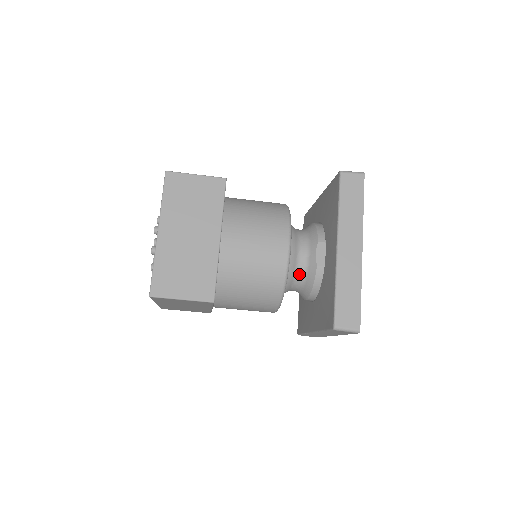
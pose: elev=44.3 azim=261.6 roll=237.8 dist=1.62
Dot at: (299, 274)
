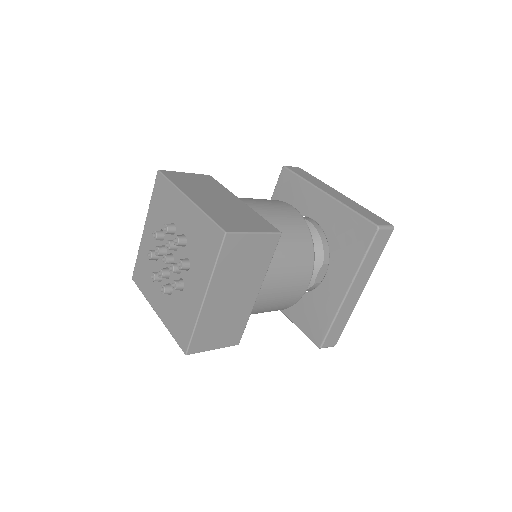
Dot at: occluded
